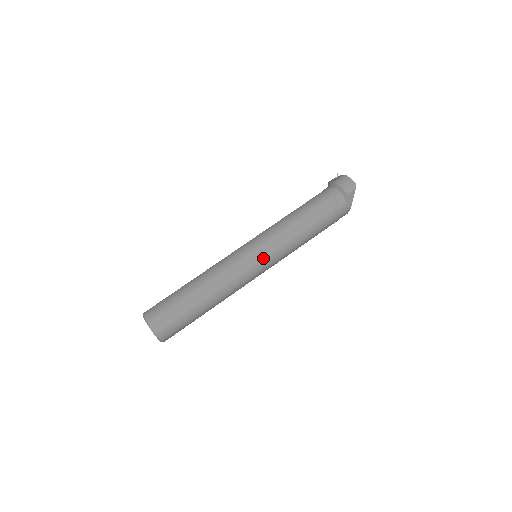
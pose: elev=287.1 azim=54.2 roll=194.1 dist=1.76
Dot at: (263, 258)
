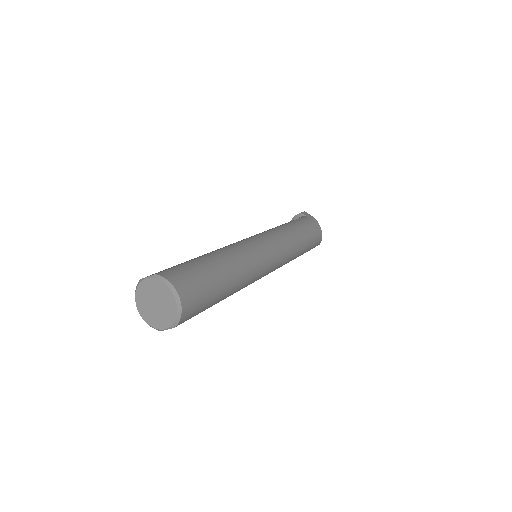
Dot at: (256, 235)
